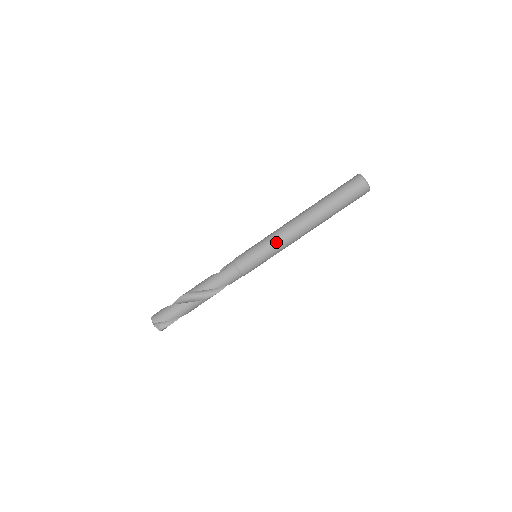
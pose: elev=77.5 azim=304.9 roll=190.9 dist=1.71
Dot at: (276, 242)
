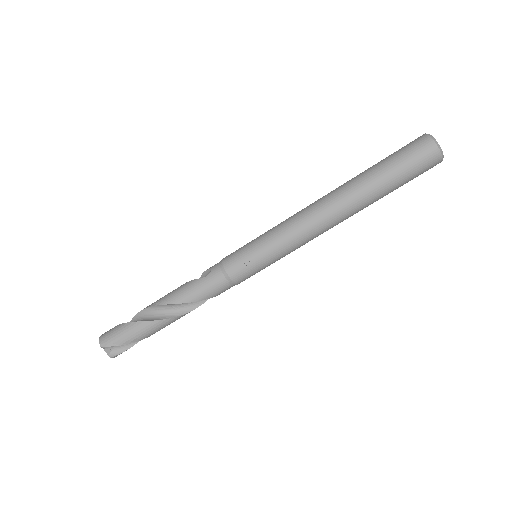
Dot at: (287, 237)
